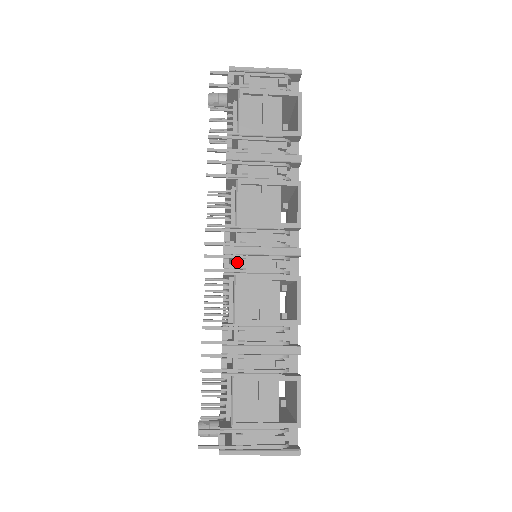
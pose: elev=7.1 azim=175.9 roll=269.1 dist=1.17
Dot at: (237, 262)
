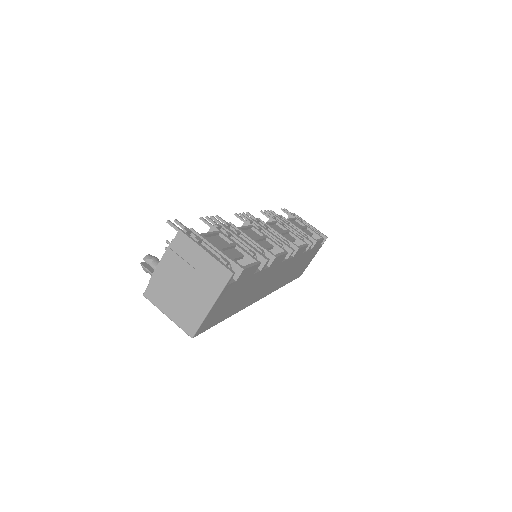
Dot at: occluded
